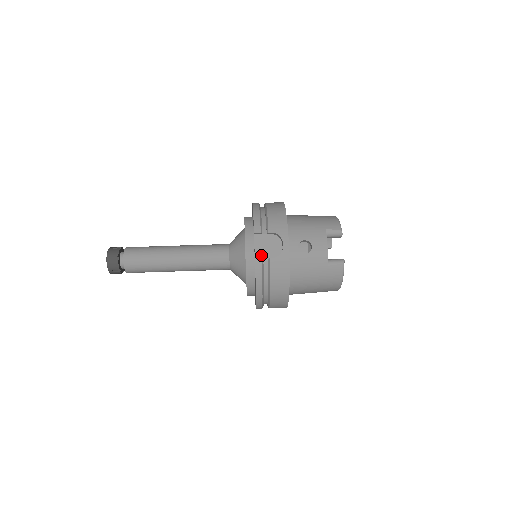
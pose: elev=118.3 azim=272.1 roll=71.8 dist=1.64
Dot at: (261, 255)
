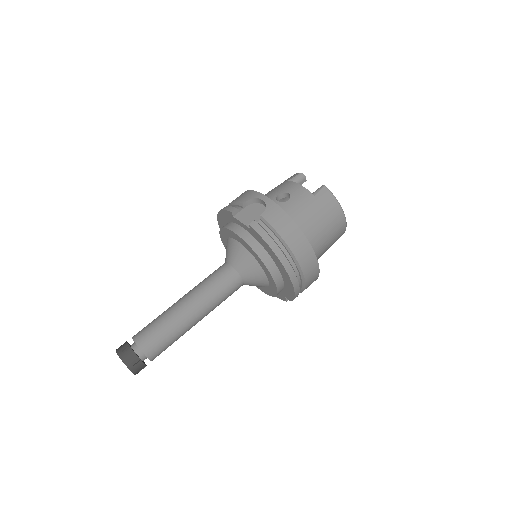
Dot at: occluded
